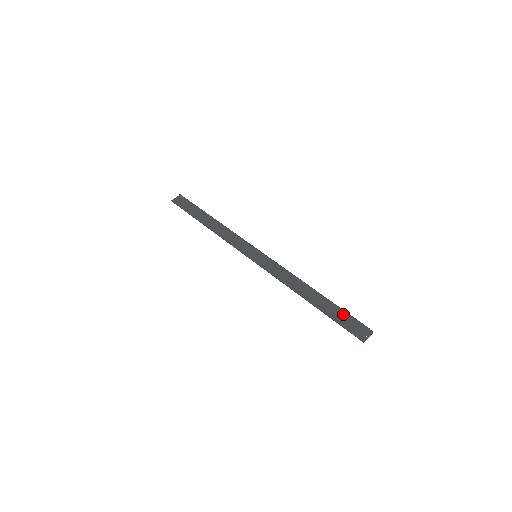
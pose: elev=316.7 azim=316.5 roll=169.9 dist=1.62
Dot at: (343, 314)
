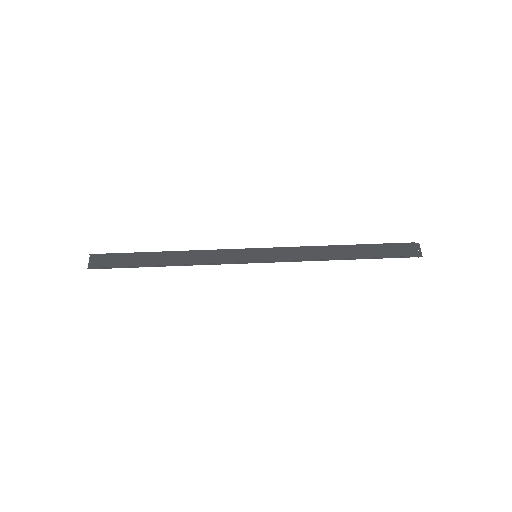
Dot at: (384, 247)
